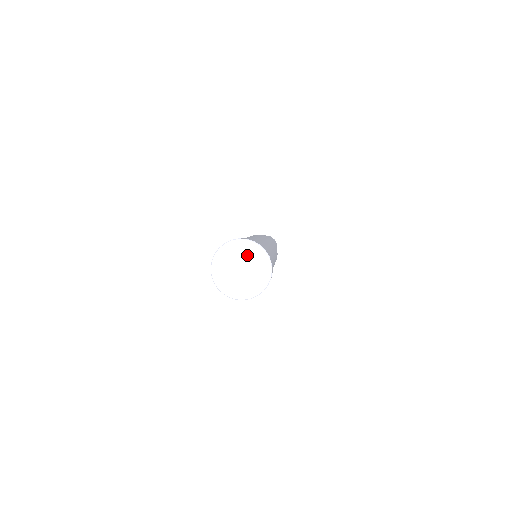
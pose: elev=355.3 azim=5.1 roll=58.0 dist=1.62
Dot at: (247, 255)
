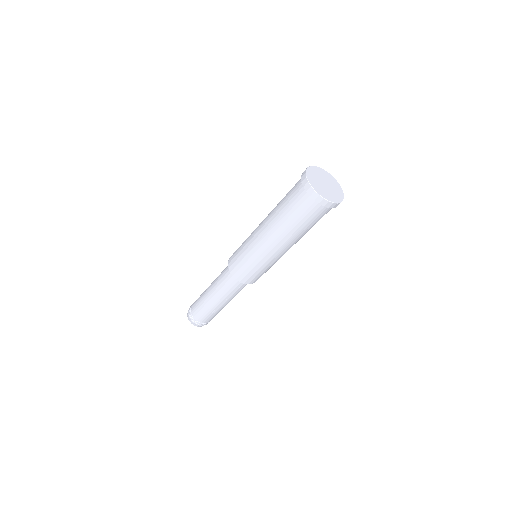
Dot at: (328, 179)
